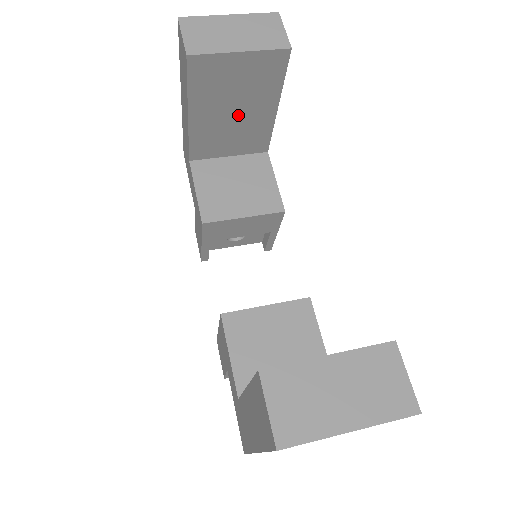
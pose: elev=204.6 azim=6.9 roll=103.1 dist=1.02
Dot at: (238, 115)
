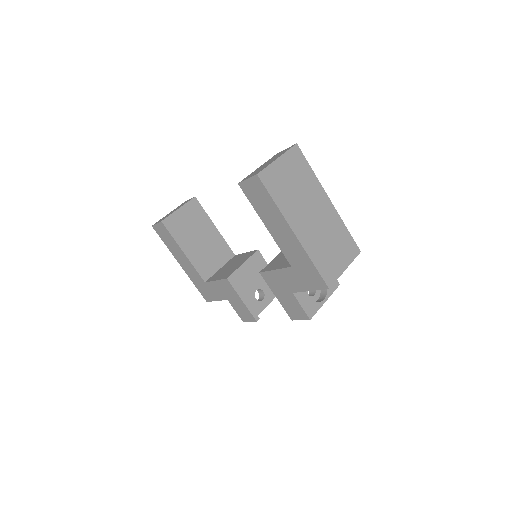
Dot at: (203, 240)
